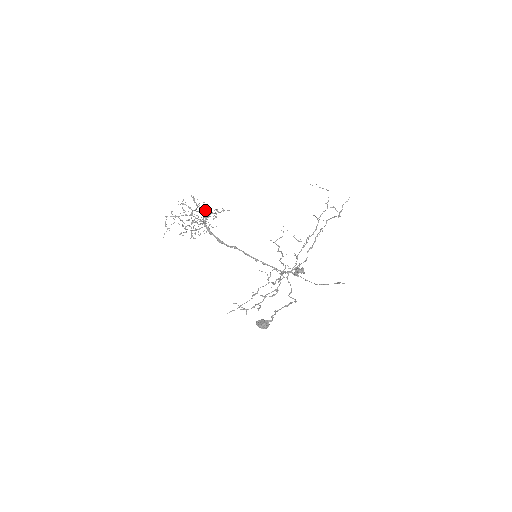
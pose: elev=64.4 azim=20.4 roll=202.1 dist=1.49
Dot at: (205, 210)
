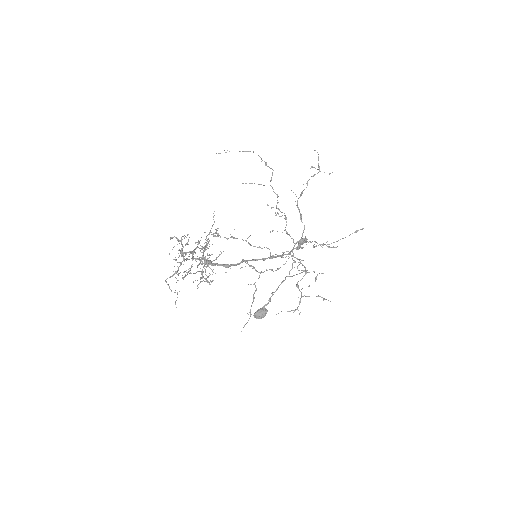
Dot at: occluded
